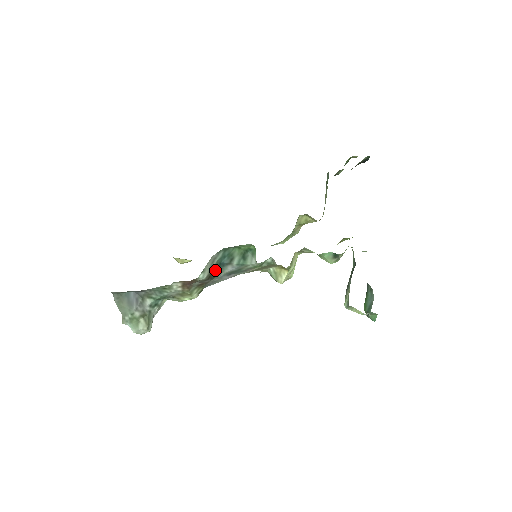
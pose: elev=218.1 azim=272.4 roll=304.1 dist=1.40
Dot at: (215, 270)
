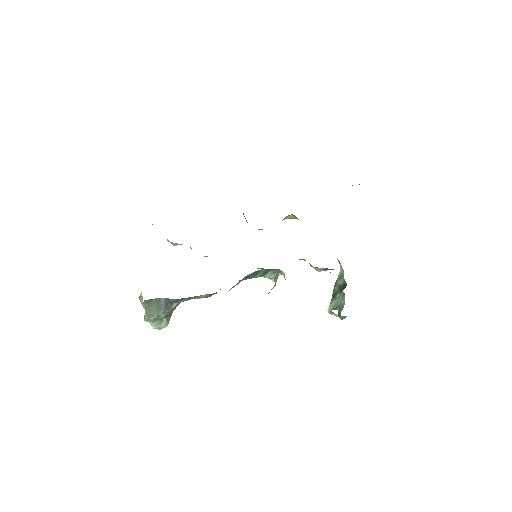
Dot at: occluded
